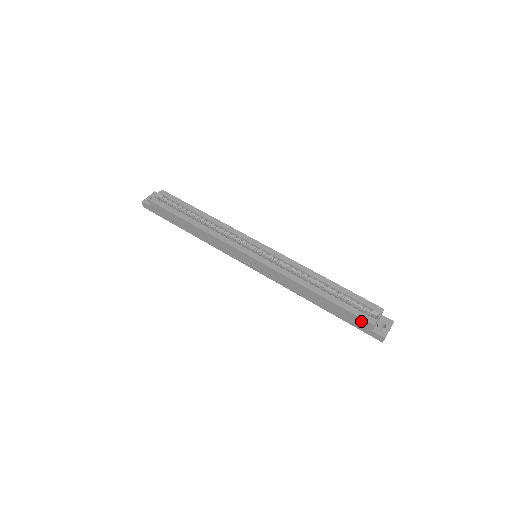
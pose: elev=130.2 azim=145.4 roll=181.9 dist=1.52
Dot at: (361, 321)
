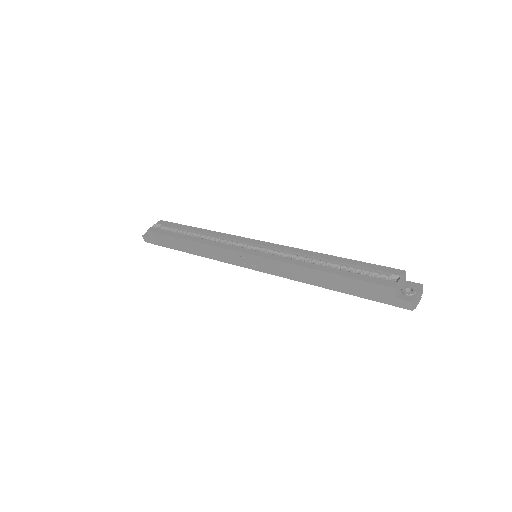
Dot at: (379, 288)
